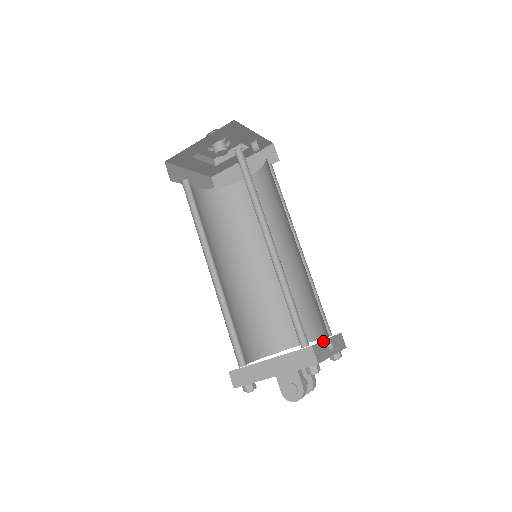
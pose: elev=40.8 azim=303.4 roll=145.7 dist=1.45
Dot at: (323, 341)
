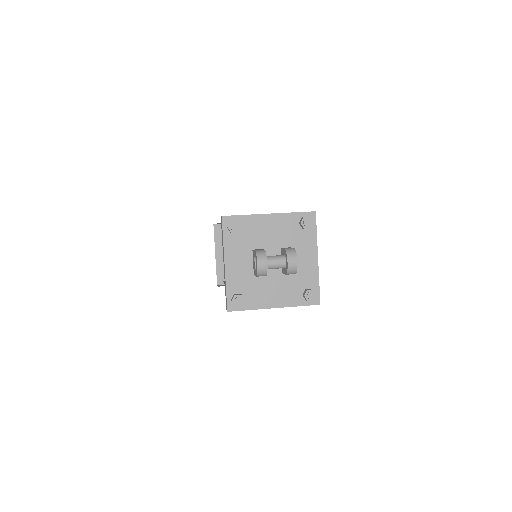
Dot at: occluded
